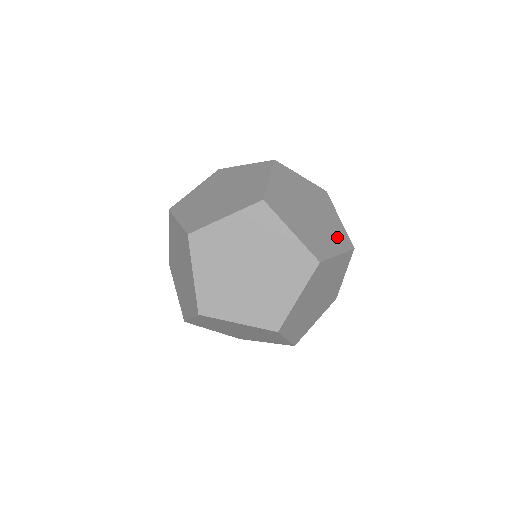
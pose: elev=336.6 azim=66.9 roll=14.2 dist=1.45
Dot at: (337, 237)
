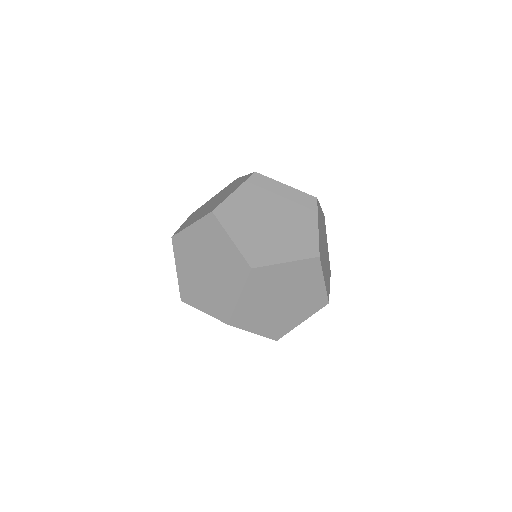
Dot at: occluded
